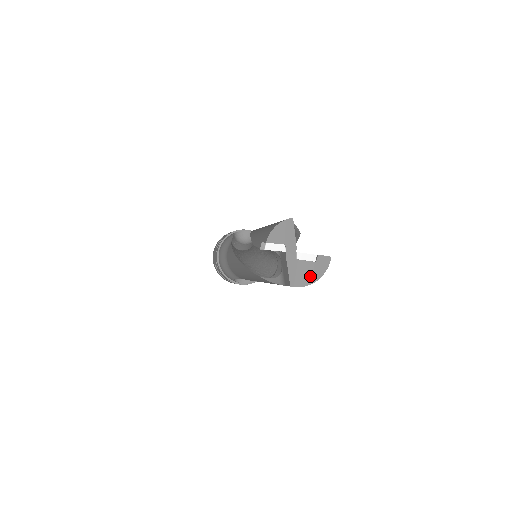
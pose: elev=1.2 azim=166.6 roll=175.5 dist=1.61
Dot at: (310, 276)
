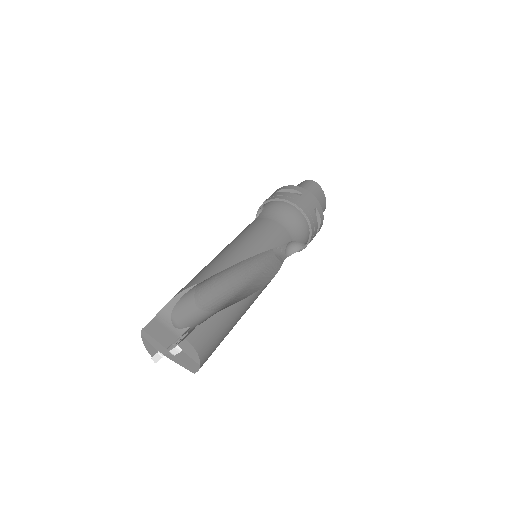
Dot at: (193, 361)
